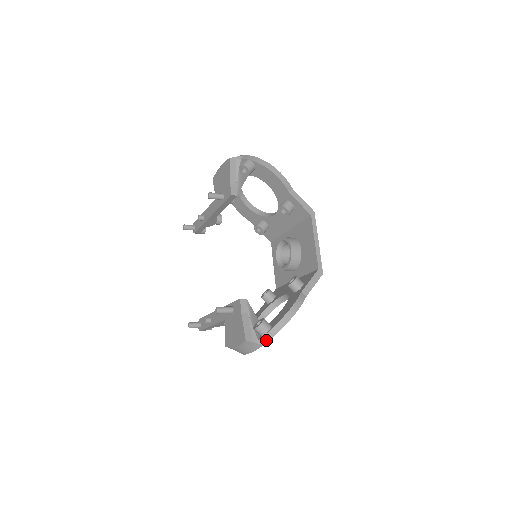
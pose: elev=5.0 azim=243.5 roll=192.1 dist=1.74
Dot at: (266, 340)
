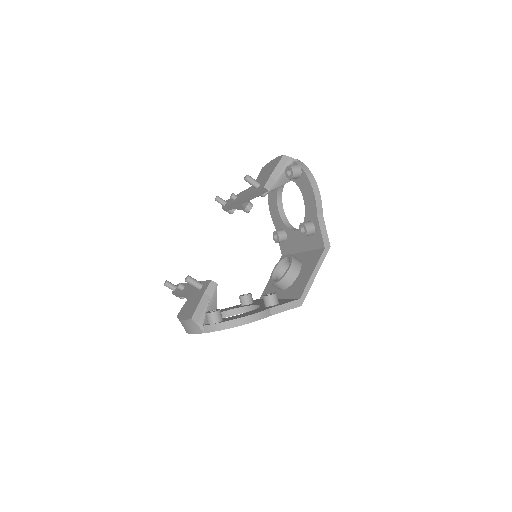
Dot at: (209, 330)
